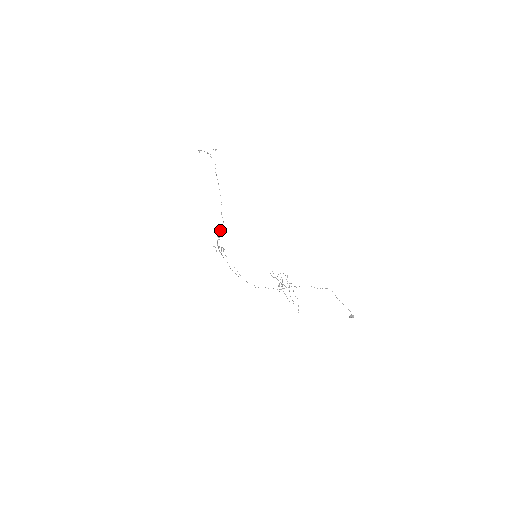
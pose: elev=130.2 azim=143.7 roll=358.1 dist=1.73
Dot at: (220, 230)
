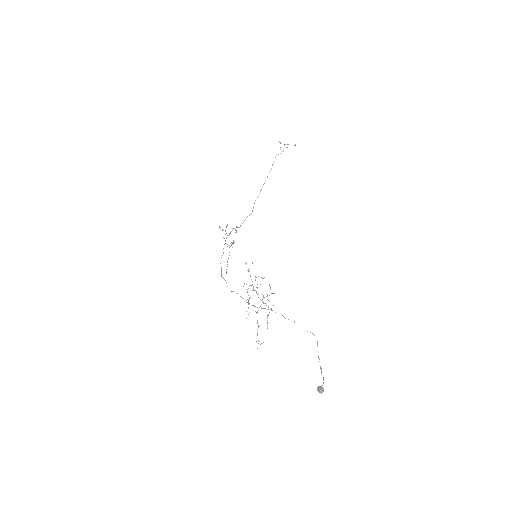
Dot at: (243, 221)
